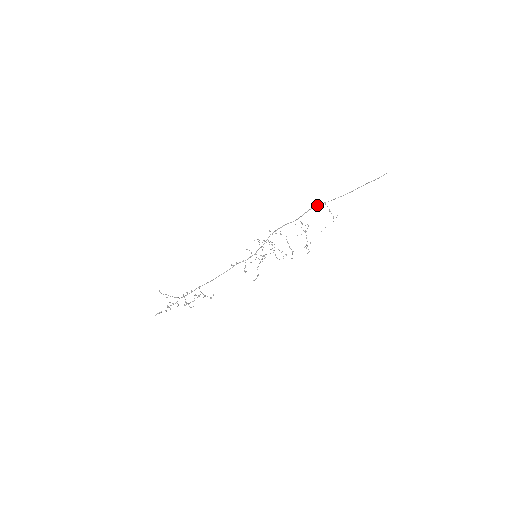
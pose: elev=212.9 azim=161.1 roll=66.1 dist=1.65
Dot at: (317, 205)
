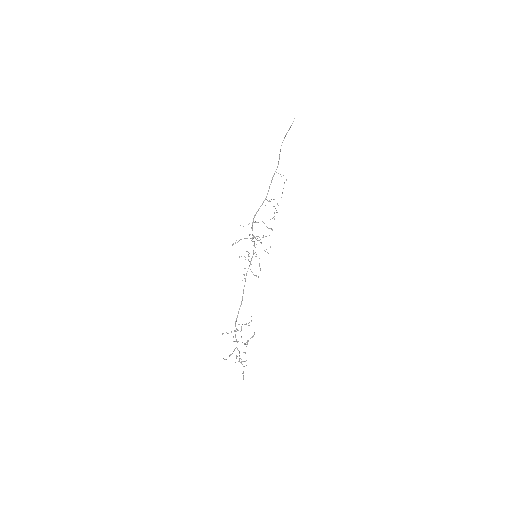
Dot at: occluded
